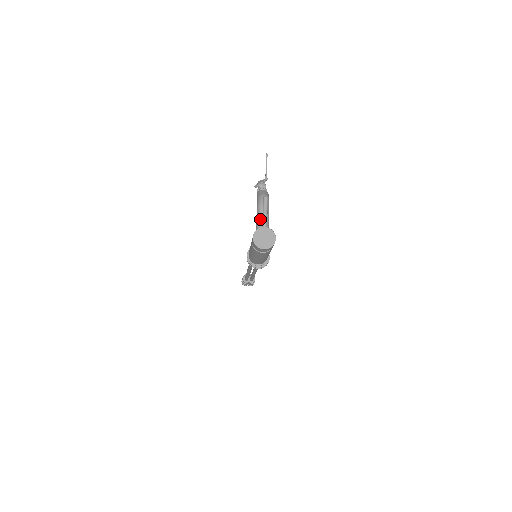
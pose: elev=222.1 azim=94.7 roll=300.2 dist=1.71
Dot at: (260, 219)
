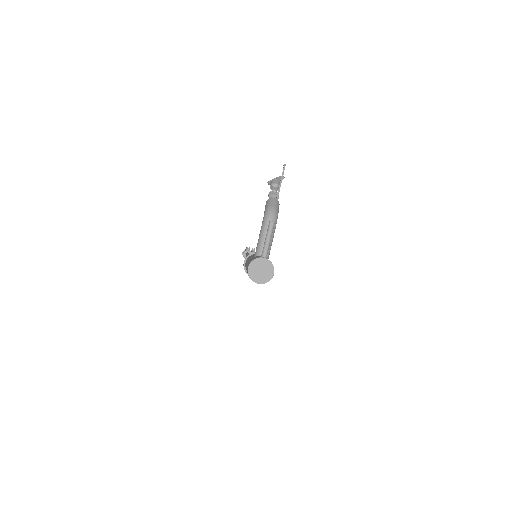
Dot at: (262, 239)
